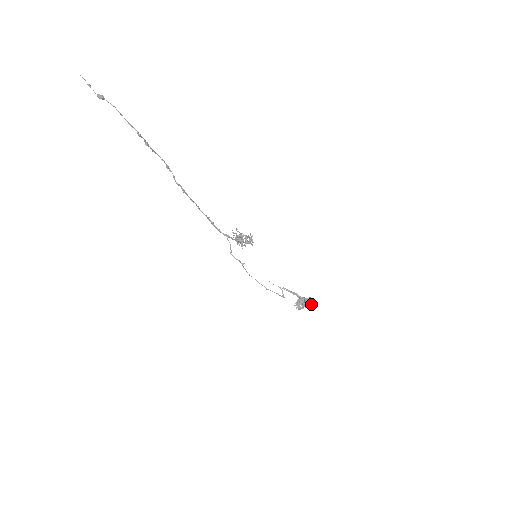
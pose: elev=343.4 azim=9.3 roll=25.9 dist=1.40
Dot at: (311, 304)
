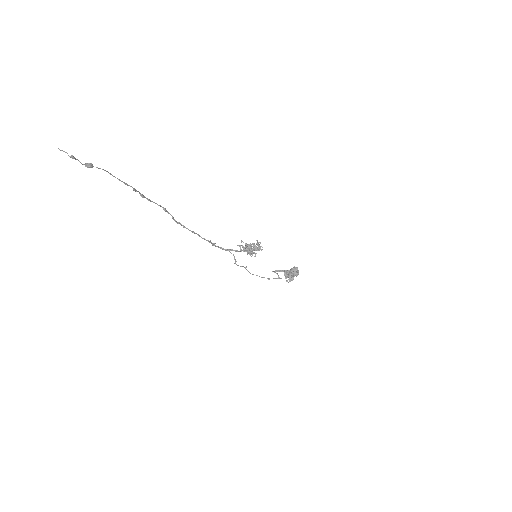
Dot at: (298, 273)
